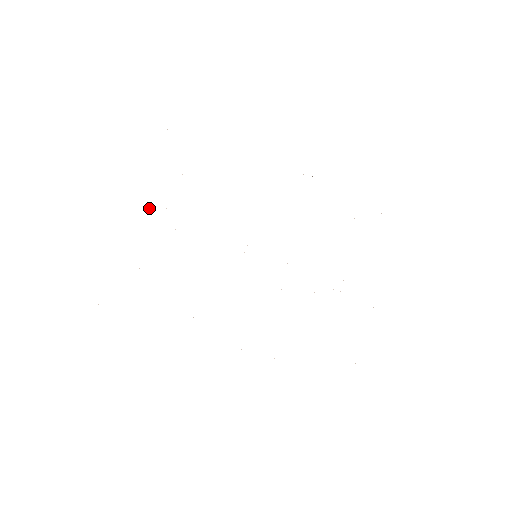
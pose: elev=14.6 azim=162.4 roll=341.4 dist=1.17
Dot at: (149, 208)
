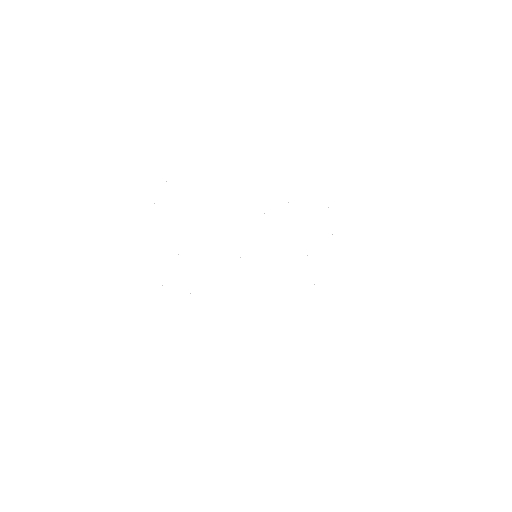
Dot at: occluded
